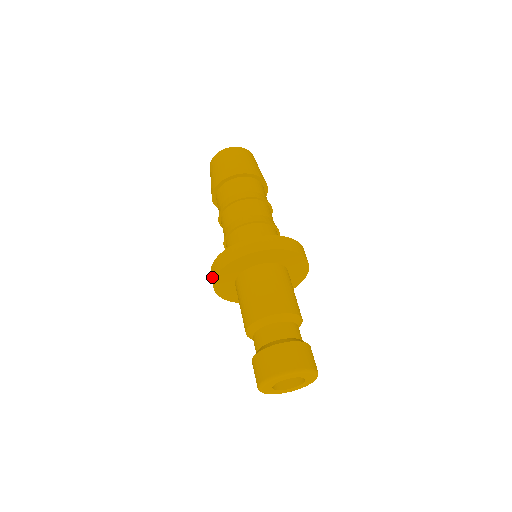
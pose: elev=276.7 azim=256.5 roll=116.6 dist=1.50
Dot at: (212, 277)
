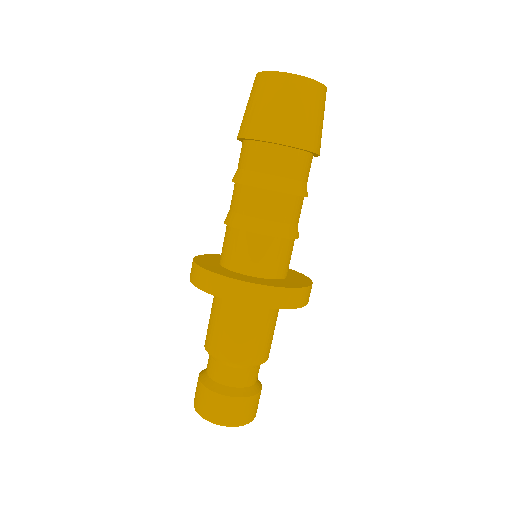
Dot at: (192, 275)
